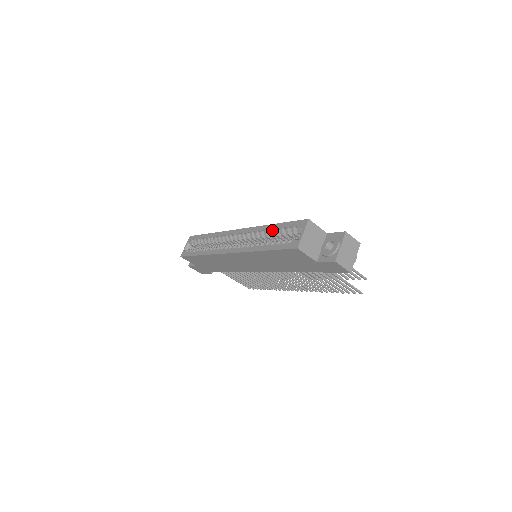
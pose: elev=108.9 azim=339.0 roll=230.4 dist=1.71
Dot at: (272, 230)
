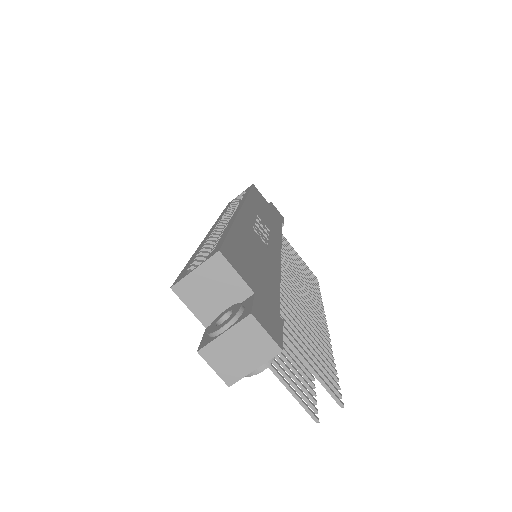
Dot at: occluded
